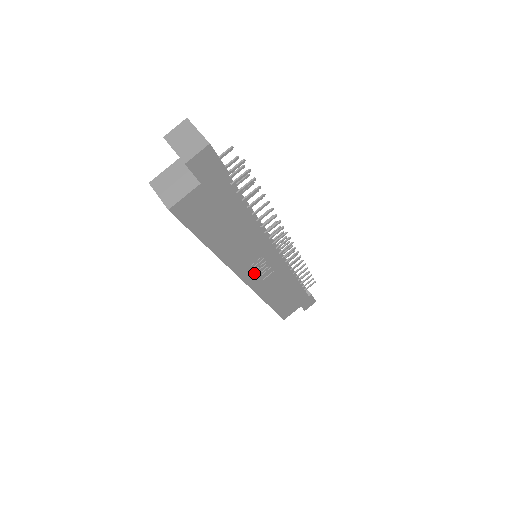
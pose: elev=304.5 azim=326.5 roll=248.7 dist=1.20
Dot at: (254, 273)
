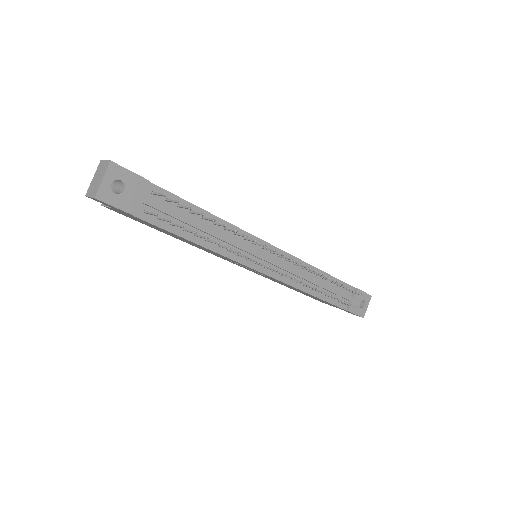
Dot at: occluded
